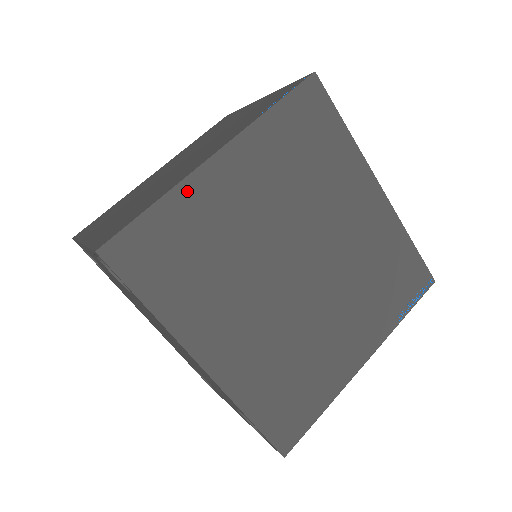
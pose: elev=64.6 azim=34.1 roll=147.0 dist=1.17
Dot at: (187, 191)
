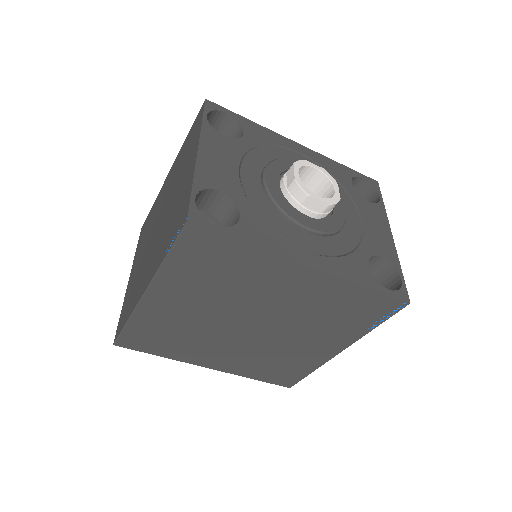
Dot at: (140, 314)
